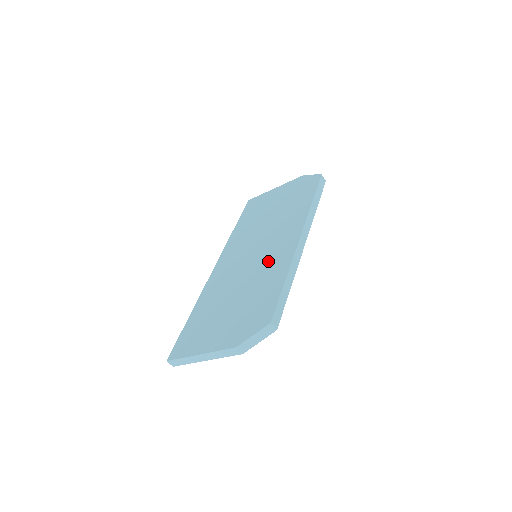
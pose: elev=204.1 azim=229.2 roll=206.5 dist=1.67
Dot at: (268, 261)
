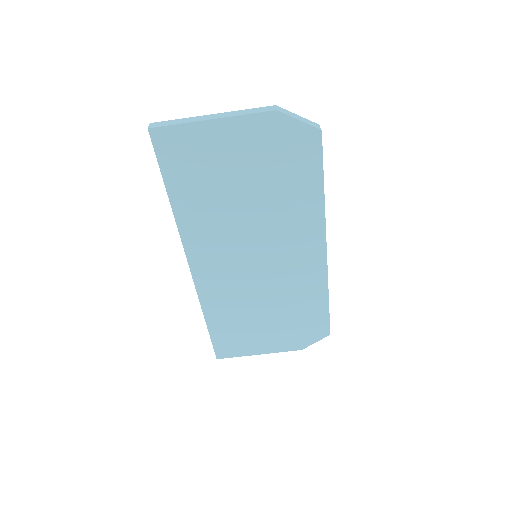
Dot at: occluded
